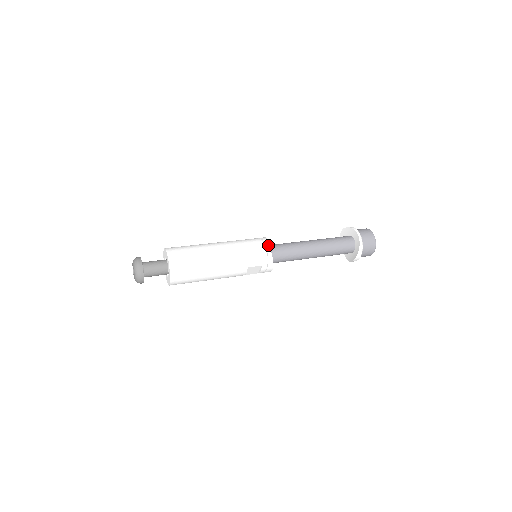
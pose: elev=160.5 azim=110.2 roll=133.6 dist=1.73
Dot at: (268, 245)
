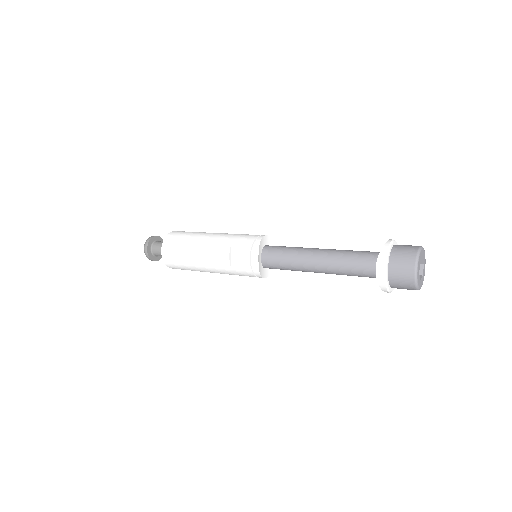
Dot at: (266, 235)
